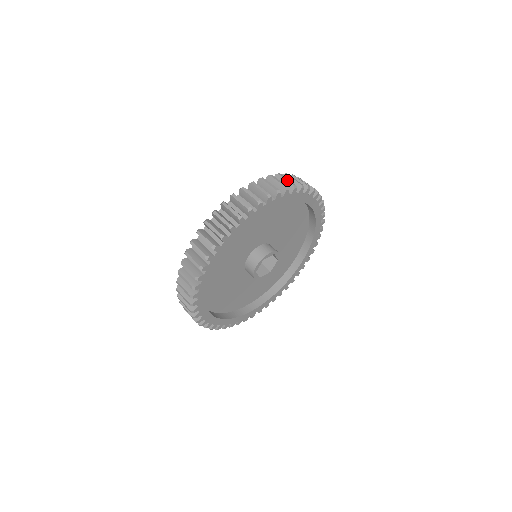
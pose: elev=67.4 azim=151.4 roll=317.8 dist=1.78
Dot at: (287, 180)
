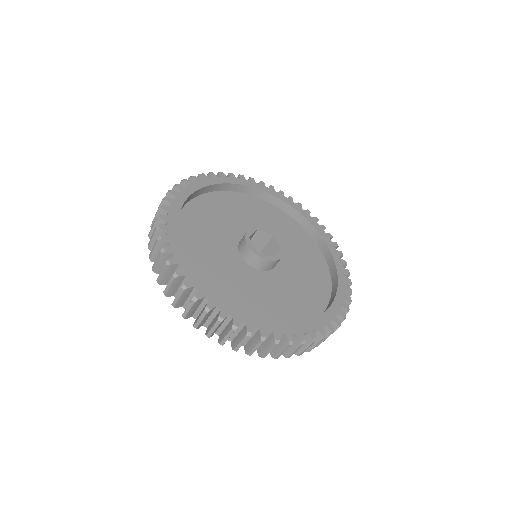
Dot at: occluded
